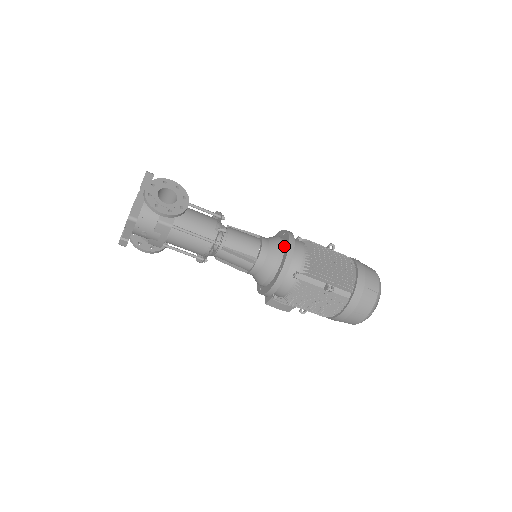
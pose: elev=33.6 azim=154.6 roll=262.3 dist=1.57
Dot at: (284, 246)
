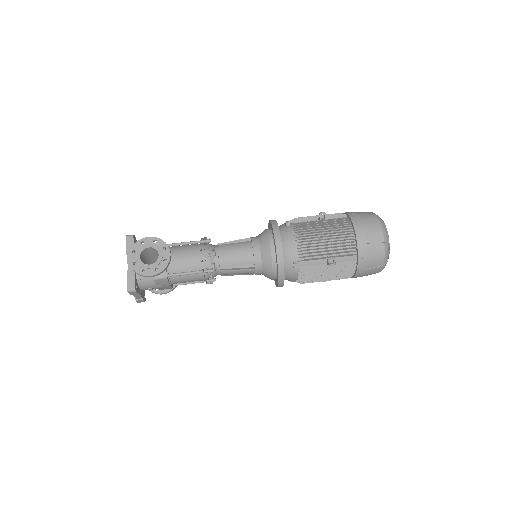
Dot at: (273, 242)
